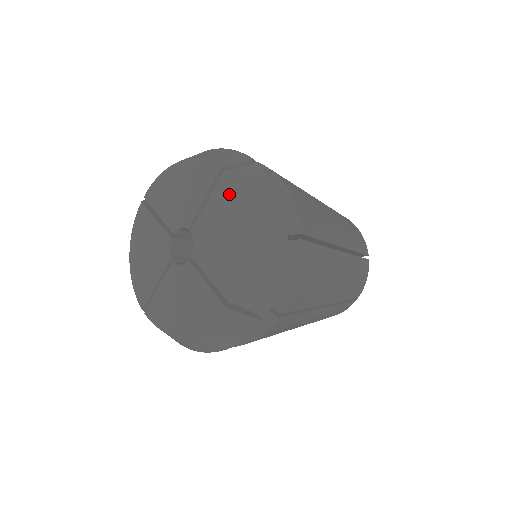
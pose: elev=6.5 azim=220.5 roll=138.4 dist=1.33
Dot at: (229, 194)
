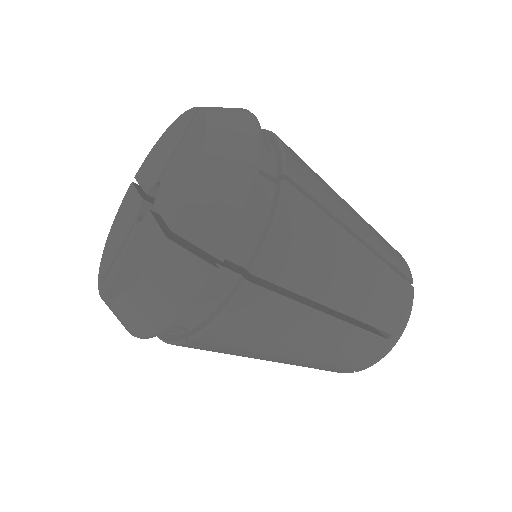
Dot at: (199, 122)
